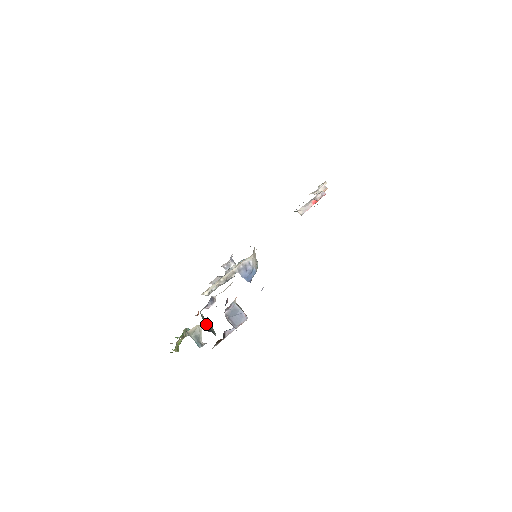
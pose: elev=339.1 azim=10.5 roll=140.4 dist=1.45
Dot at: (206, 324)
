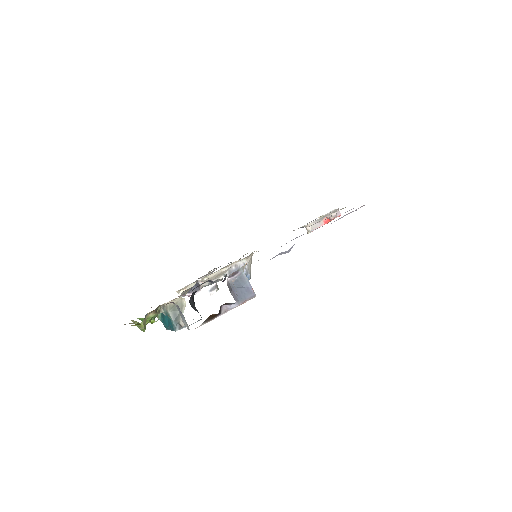
Dot at: (192, 299)
